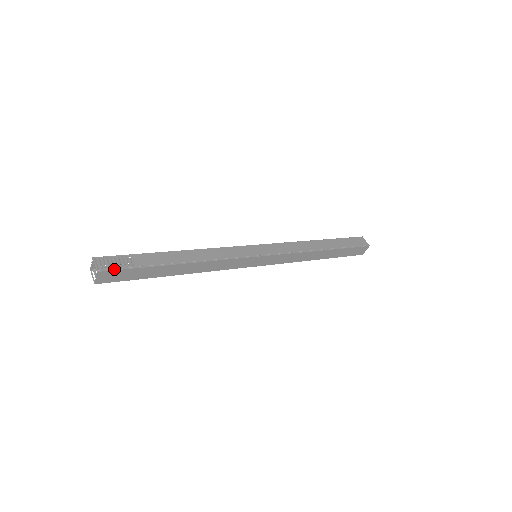
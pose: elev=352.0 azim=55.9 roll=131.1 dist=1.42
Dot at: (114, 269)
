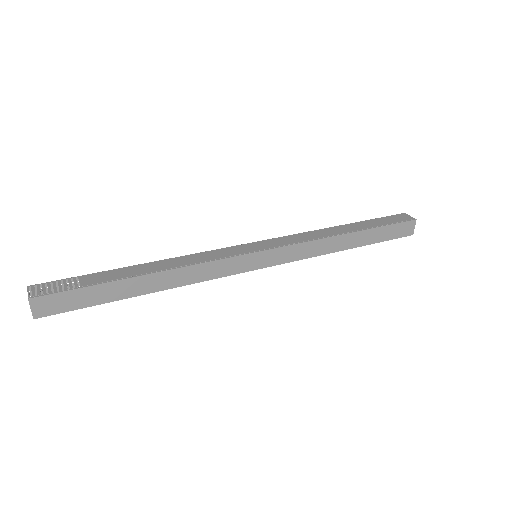
Dot at: (52, 293)
